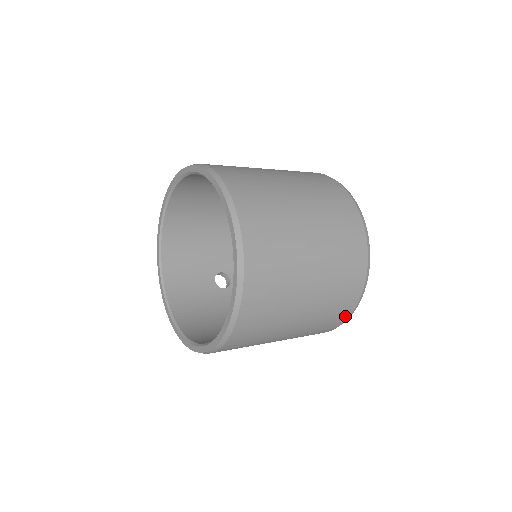
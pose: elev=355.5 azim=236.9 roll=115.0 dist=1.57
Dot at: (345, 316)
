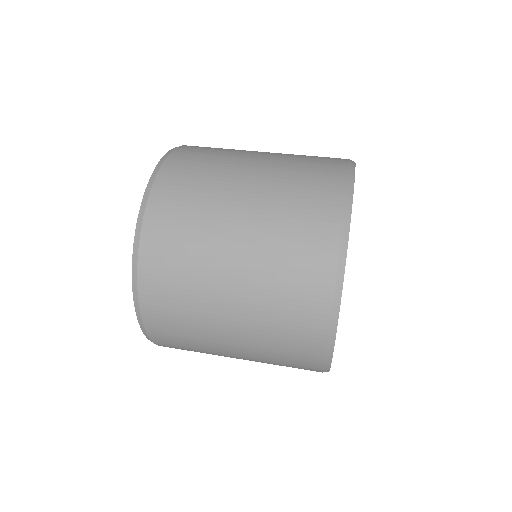
Dot at: occluded
